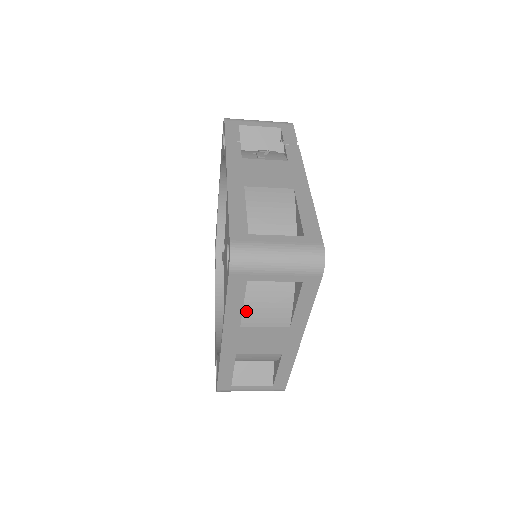
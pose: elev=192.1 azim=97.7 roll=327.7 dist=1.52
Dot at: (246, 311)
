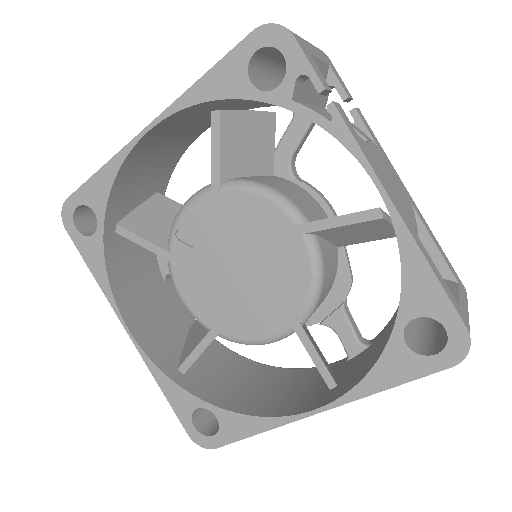
Dot at: occluded
